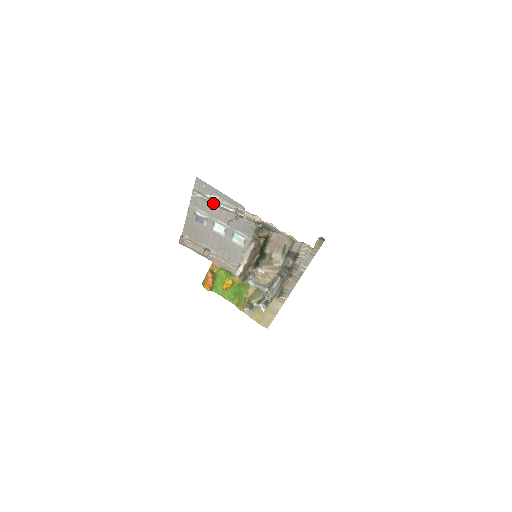
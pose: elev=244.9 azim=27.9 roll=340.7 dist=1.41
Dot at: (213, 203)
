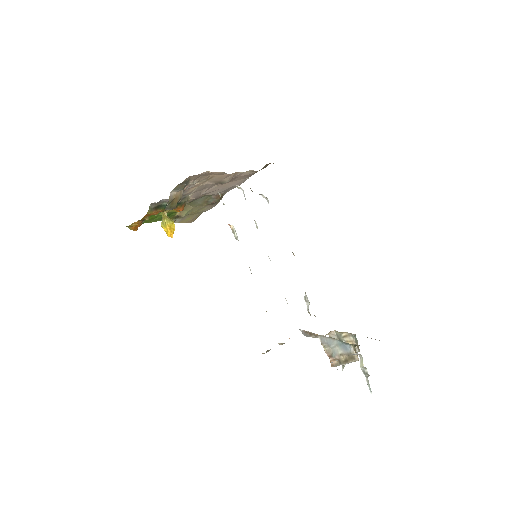
Dot at: occluded
